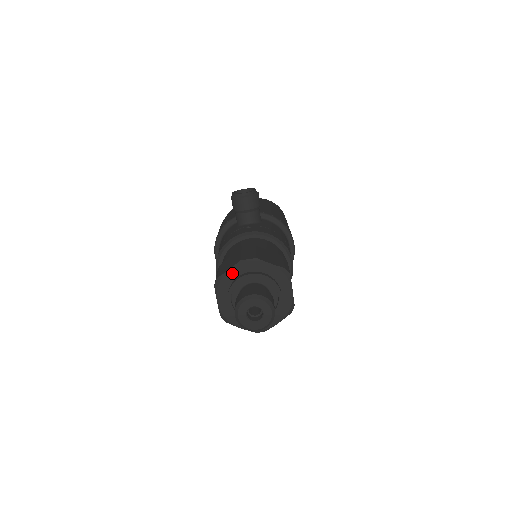
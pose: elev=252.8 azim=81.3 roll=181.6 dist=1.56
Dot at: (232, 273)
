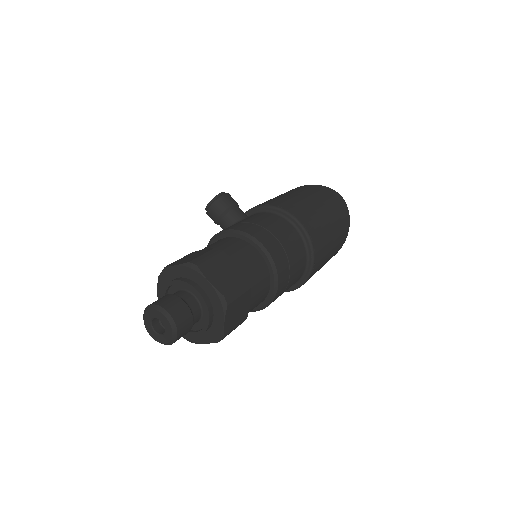
Dot at: (161, 293)
